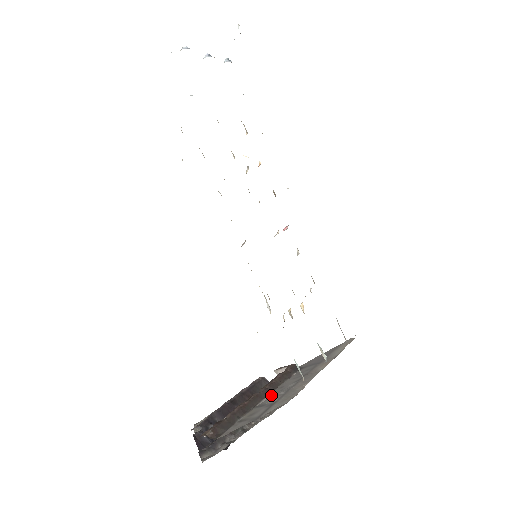
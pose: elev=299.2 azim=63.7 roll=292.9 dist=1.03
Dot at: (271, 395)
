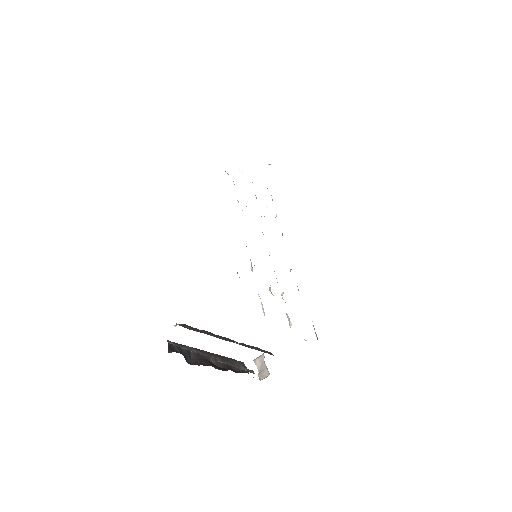
Dot at: occluded
